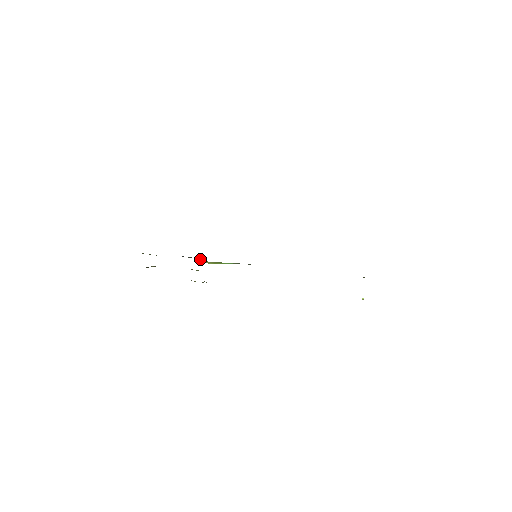
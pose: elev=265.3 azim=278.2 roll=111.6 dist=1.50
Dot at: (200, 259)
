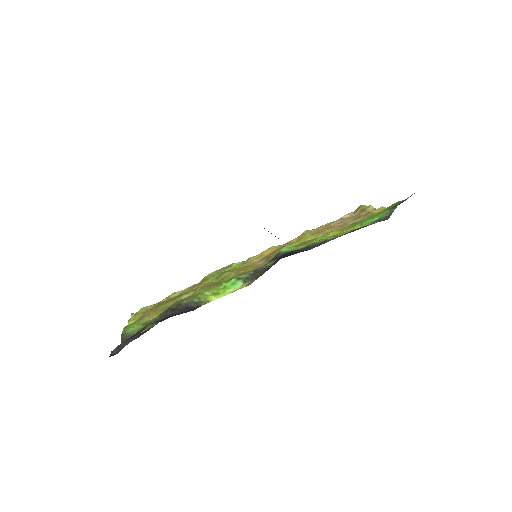
Dot at: (197, 300)
